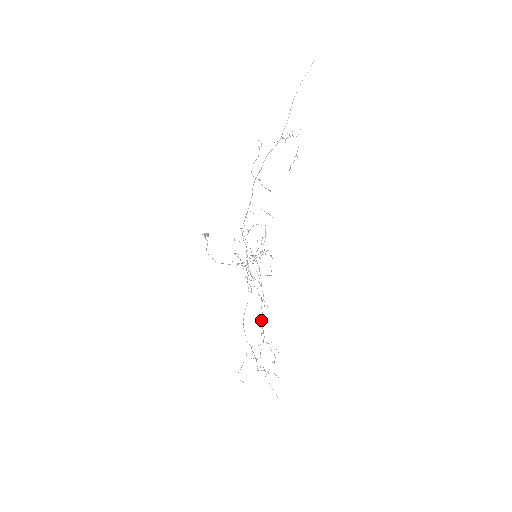
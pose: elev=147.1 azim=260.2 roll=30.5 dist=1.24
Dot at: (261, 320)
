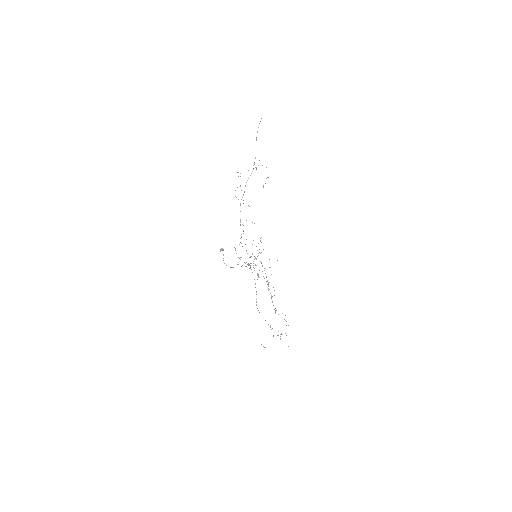
Dot at: occluded
